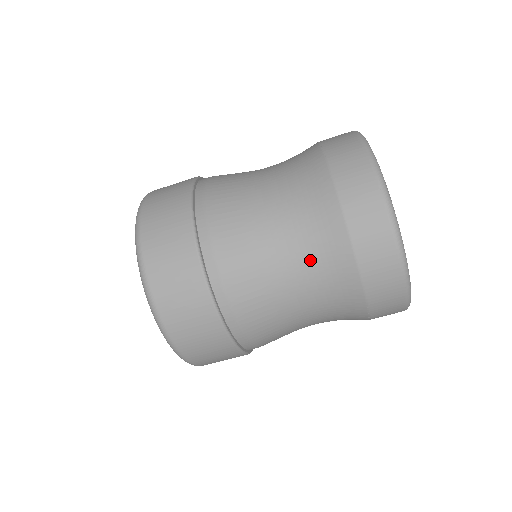
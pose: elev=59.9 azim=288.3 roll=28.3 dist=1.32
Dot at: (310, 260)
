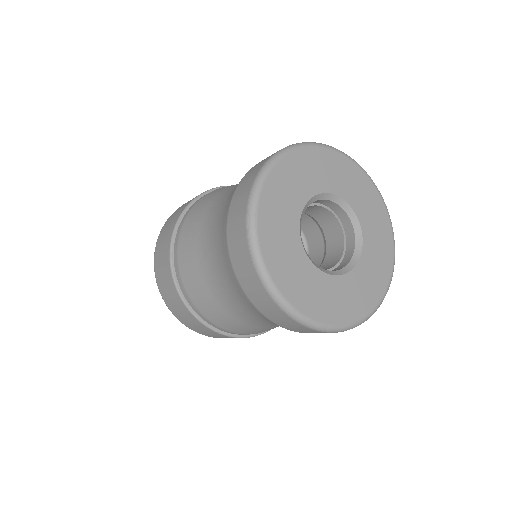
Dot at: occluded
